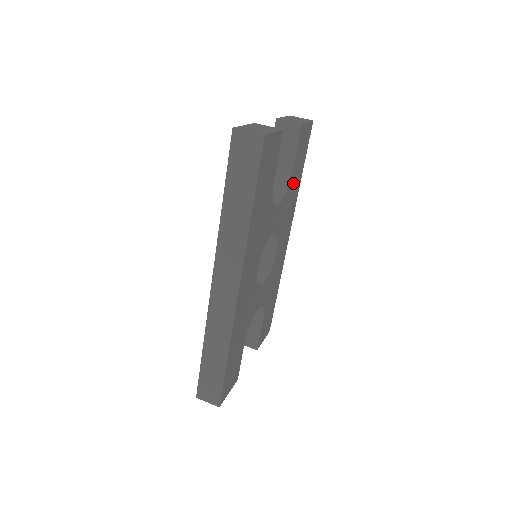
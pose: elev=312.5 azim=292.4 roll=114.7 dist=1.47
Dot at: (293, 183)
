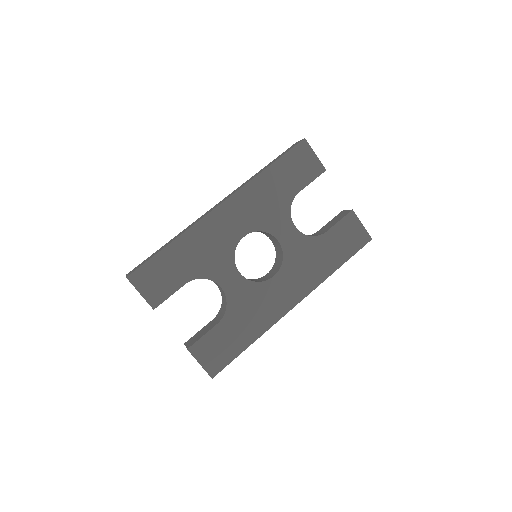
Dot at: (323, 249)
